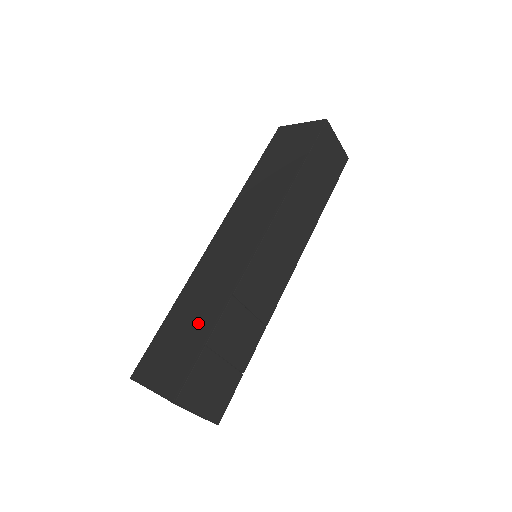
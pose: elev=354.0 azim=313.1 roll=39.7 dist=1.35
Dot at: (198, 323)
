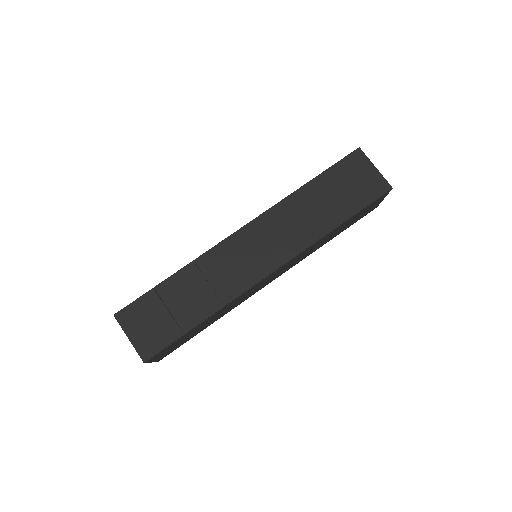
Dot at: occluded
